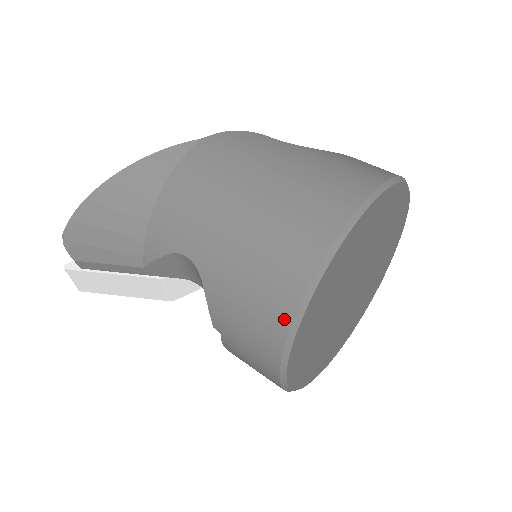
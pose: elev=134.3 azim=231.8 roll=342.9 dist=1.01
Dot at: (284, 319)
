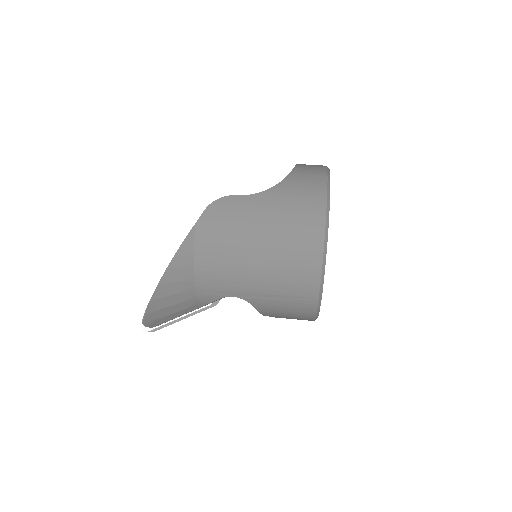
Dot at: (312, 304)
